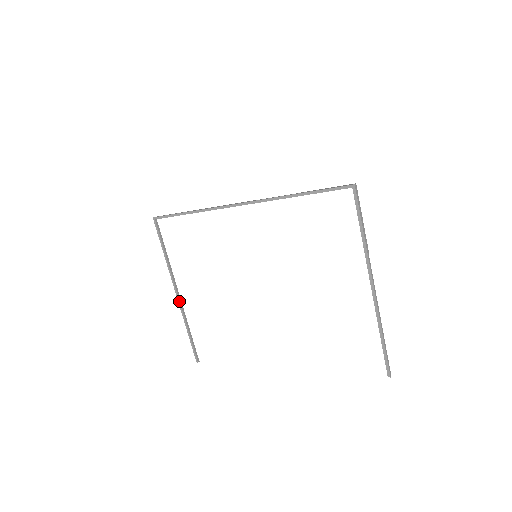
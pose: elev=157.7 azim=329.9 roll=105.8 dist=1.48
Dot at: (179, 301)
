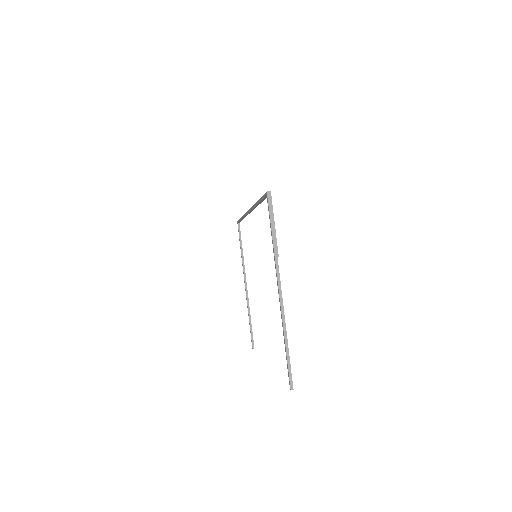
Dot at: (246, 292)
